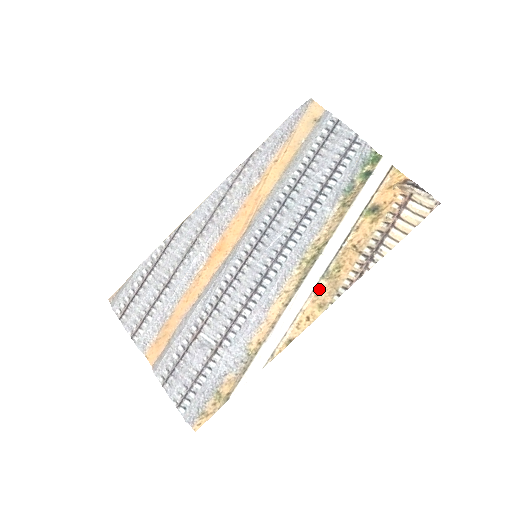
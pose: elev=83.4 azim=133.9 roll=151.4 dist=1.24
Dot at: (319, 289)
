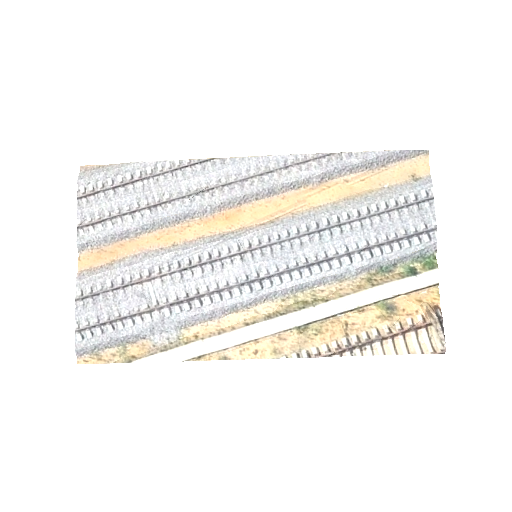
Dot at: (286, 335)
